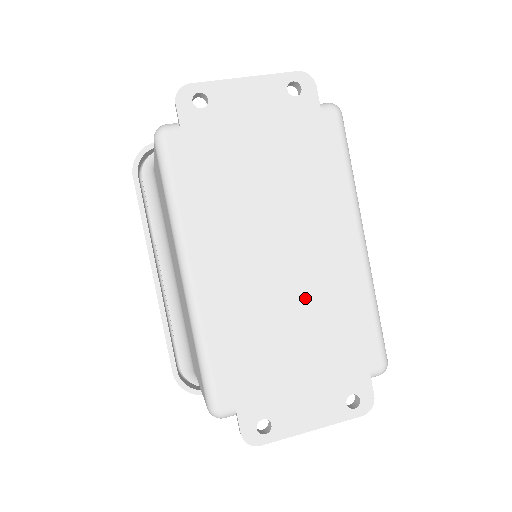
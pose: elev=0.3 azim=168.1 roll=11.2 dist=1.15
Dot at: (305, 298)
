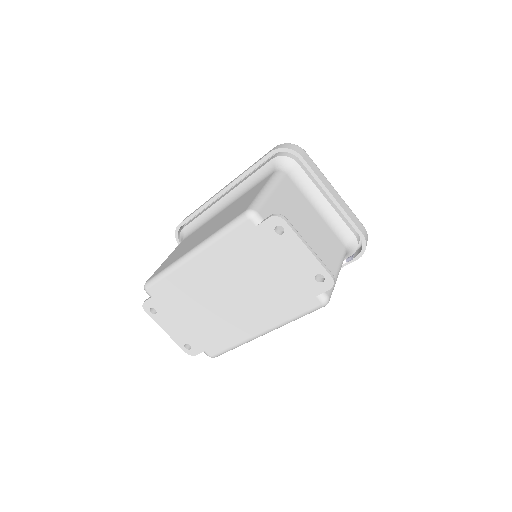
Dot at: (216, 314)
